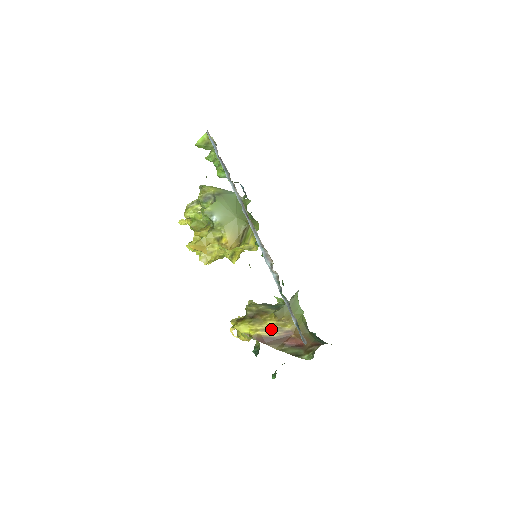
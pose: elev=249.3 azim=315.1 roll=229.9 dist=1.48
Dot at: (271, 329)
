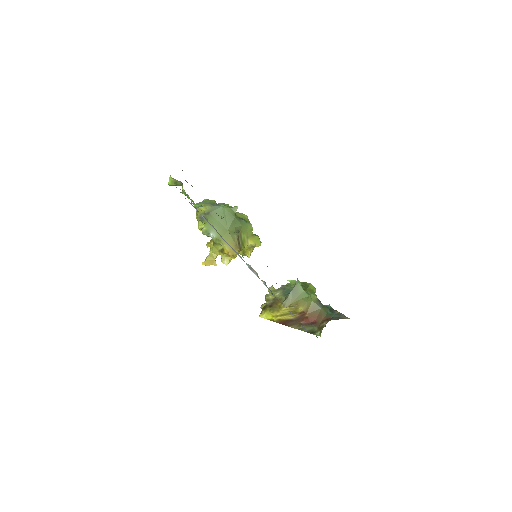
Dot at: (287, 313)
